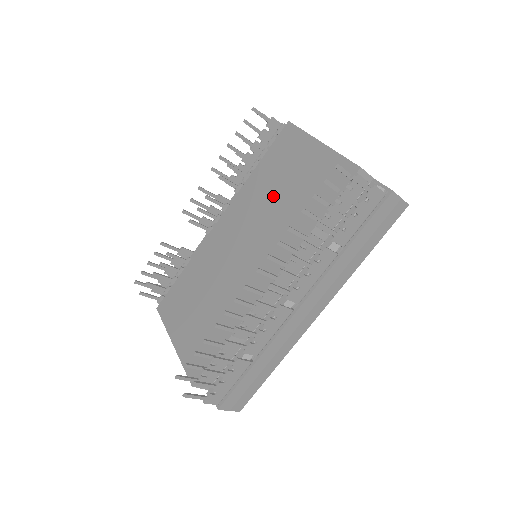
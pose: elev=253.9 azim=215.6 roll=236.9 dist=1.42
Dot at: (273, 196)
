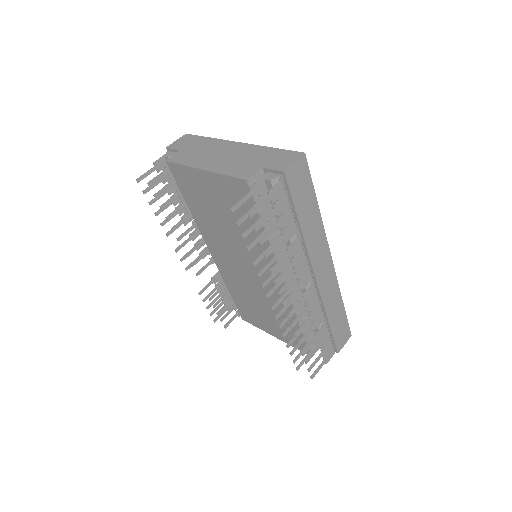
Dot at: (220, 223)
